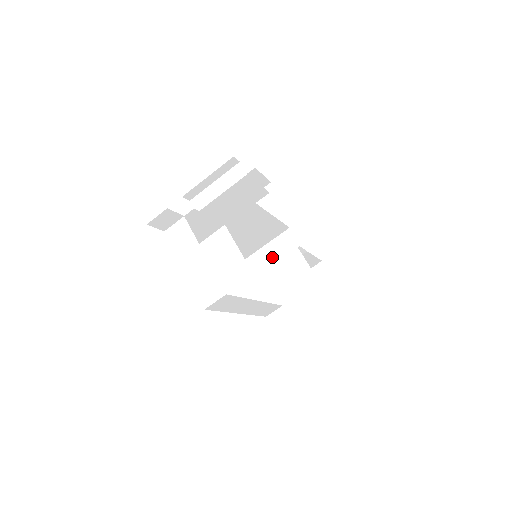
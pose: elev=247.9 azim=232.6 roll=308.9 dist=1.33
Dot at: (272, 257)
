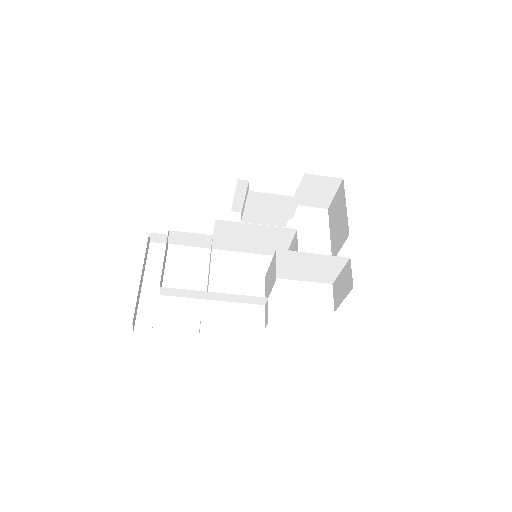
Dot at: occluded
